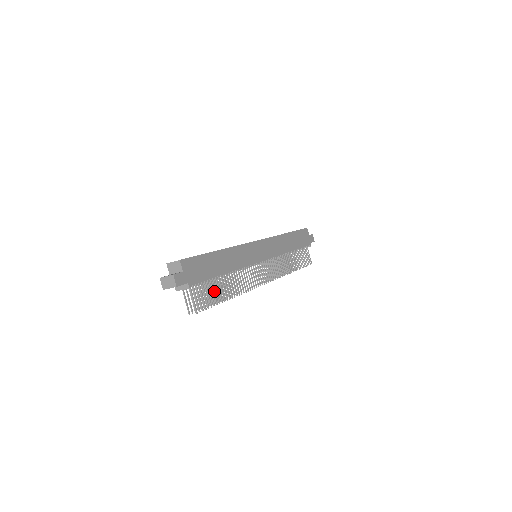
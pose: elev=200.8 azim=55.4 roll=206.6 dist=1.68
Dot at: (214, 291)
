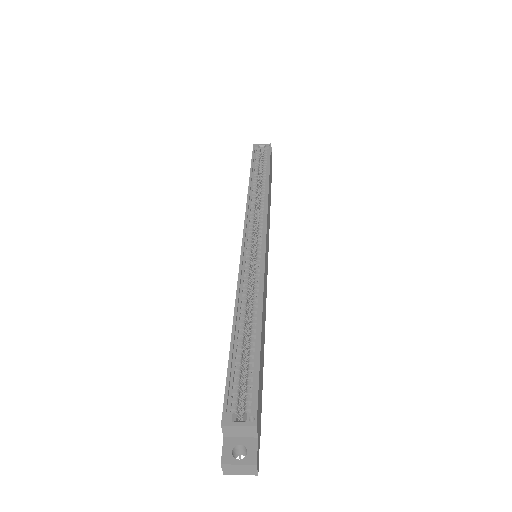
Dot at: occluded
